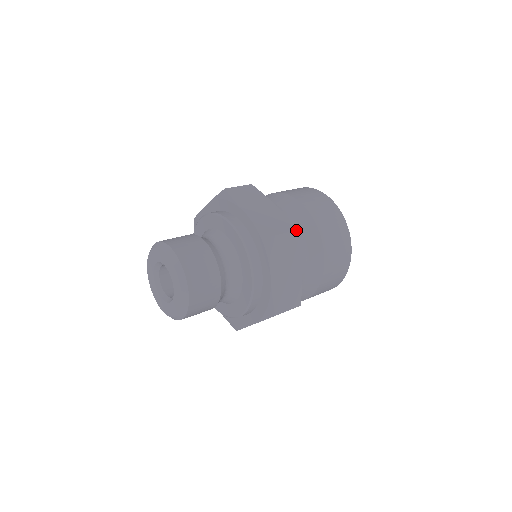
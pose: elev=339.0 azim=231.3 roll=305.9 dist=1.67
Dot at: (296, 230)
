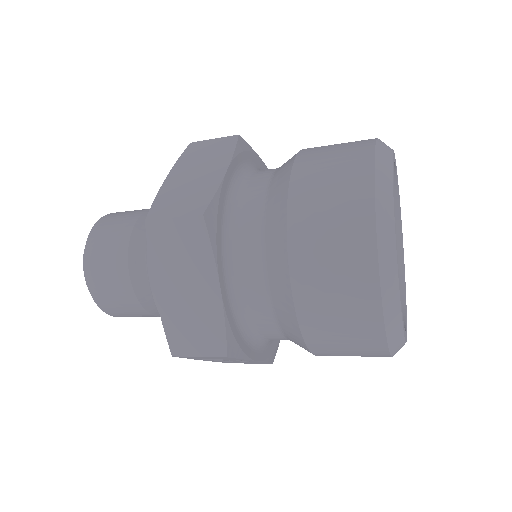
Dot at: (199, 215)
